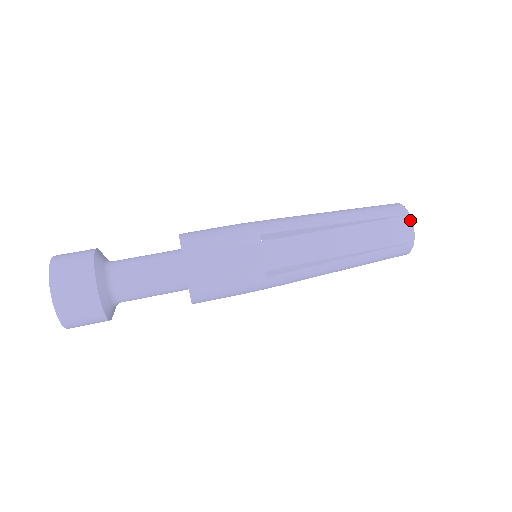
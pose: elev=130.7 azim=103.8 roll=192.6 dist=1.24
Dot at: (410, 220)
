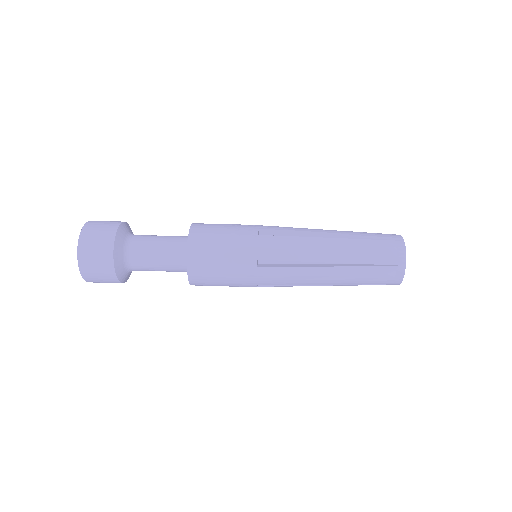
Dot at: (403, 245)
